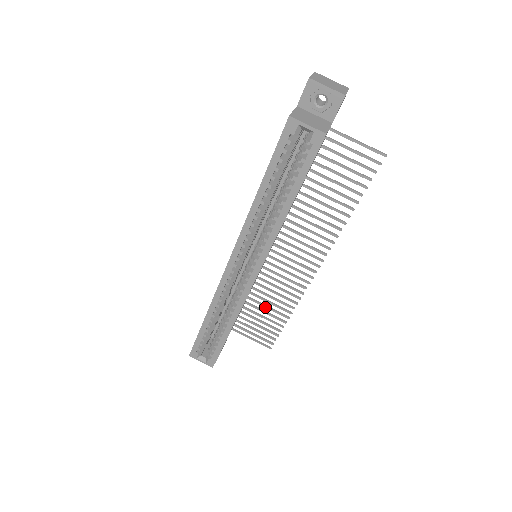
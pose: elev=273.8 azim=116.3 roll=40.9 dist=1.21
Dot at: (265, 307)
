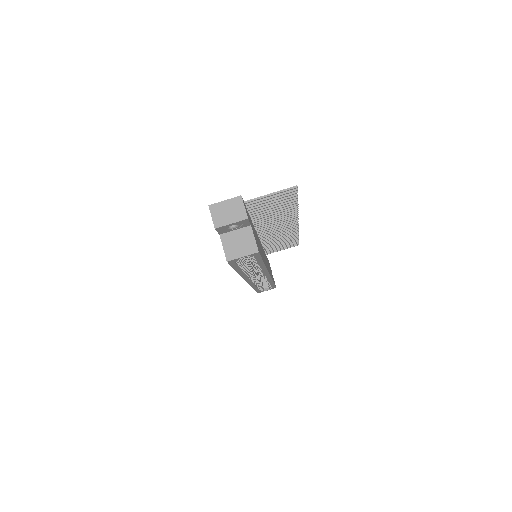
Dot at: (279, 243)
